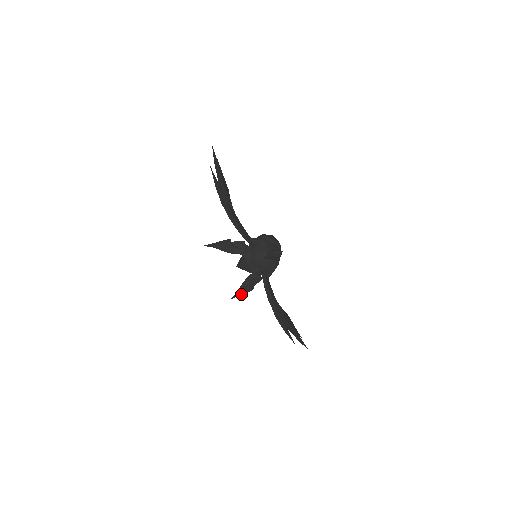
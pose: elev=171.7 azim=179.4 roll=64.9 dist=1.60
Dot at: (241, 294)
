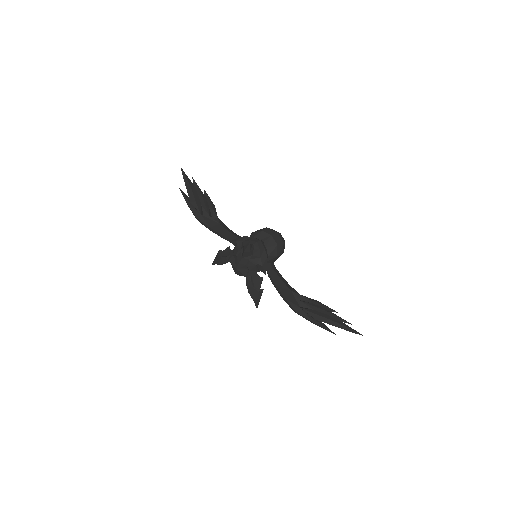
Dot at: (258, 300)
